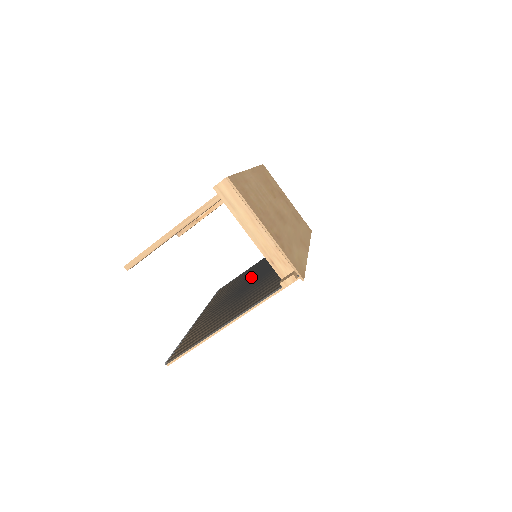
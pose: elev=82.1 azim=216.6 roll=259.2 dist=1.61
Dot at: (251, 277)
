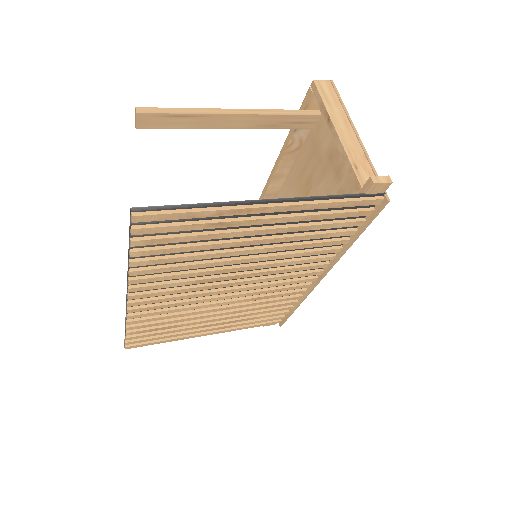
Dot at: occluded
